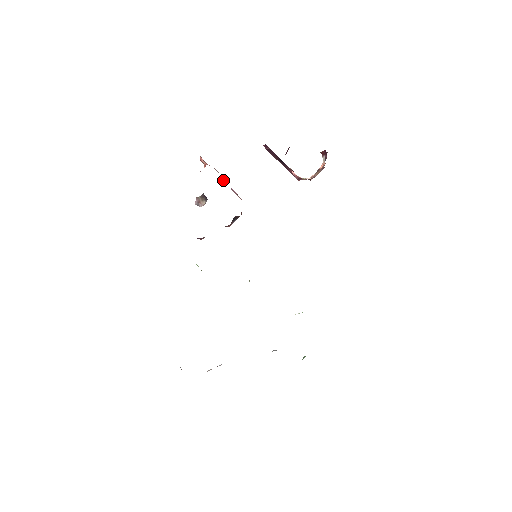
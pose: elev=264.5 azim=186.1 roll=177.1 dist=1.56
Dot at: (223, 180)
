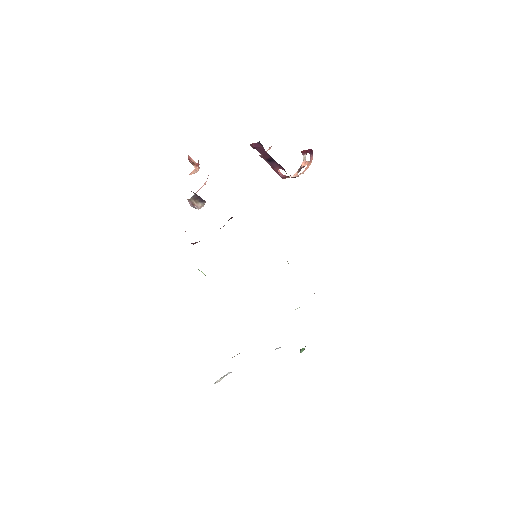
Dot at: occluded
